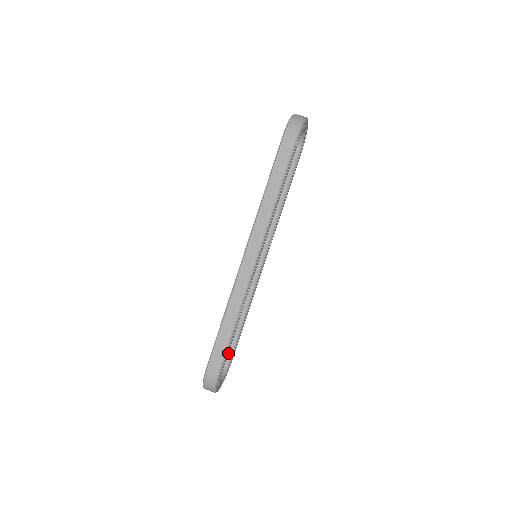
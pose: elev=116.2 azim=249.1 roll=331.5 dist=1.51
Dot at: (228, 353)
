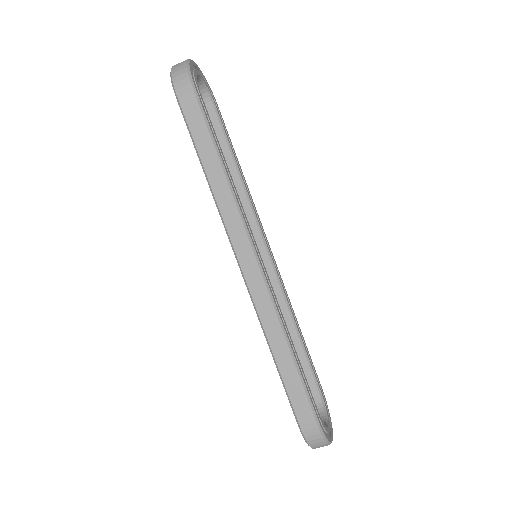
Dot at: (311, 385)
